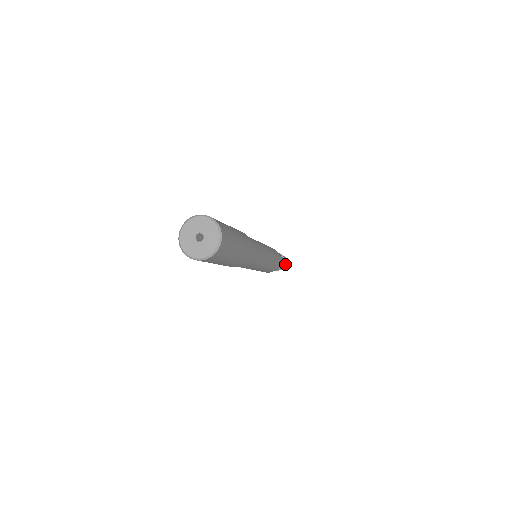
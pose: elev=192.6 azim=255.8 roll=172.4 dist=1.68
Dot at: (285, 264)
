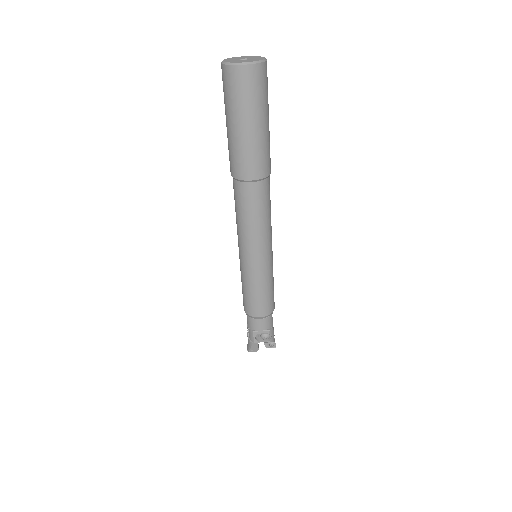
Dot at: (274, 341)
